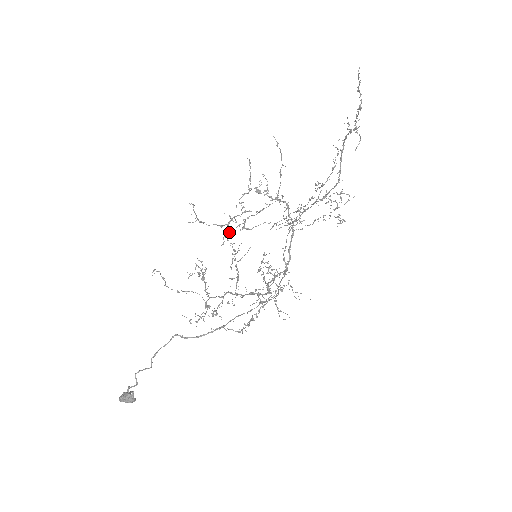
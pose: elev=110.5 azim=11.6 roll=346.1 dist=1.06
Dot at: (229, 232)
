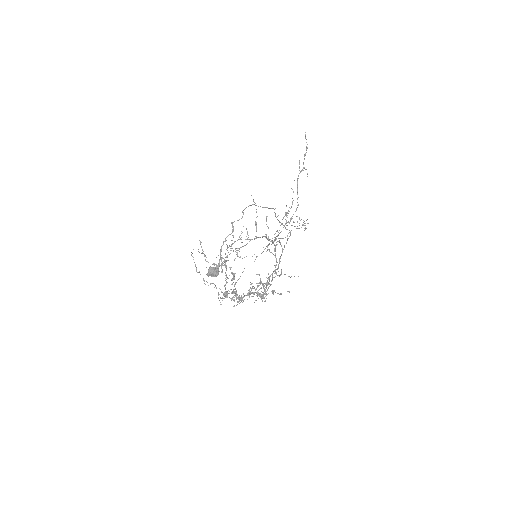
Dot at: (222, 272)
